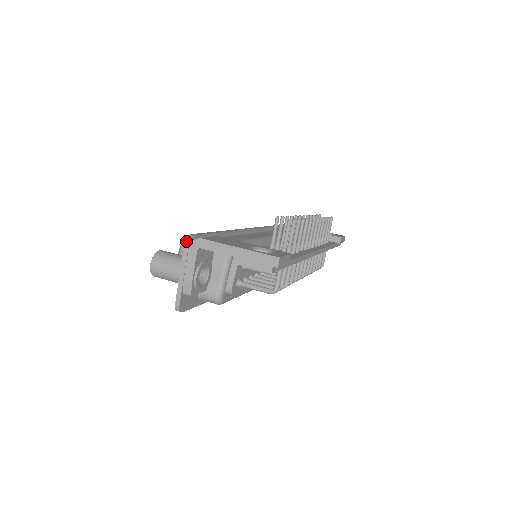
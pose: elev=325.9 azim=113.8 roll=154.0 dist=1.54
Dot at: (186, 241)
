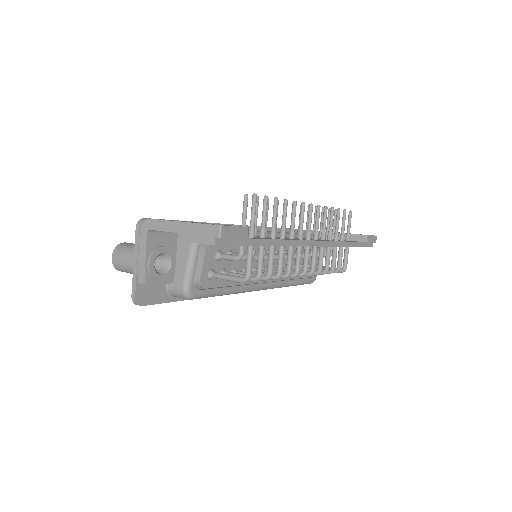
Dot at: (137, 224)
